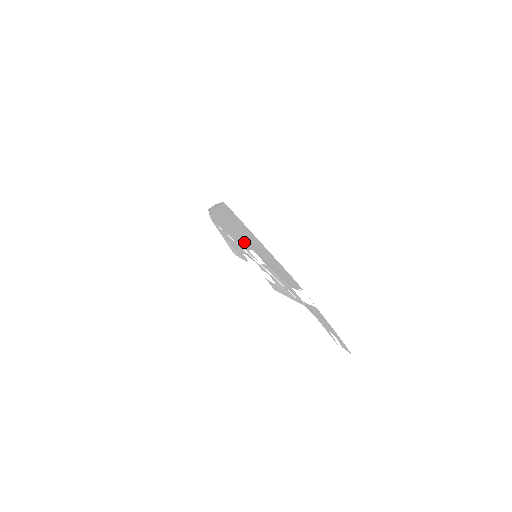
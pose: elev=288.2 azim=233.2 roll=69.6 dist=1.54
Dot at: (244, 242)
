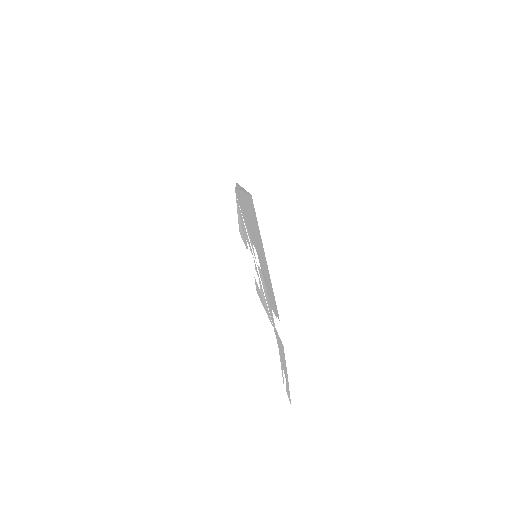
Dot at: (252, 236)
